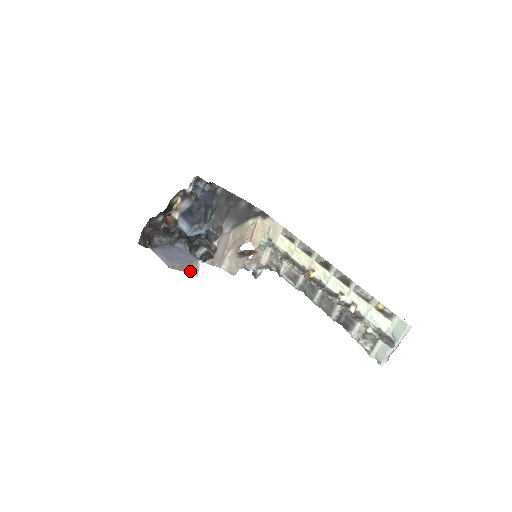
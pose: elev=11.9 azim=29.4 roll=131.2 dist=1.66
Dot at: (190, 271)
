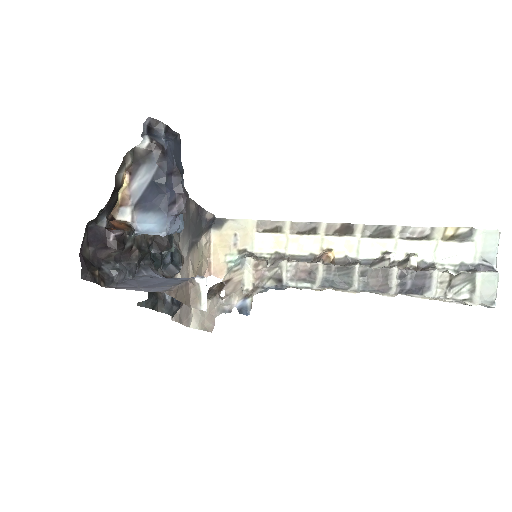
Dot at: (187, 302)
